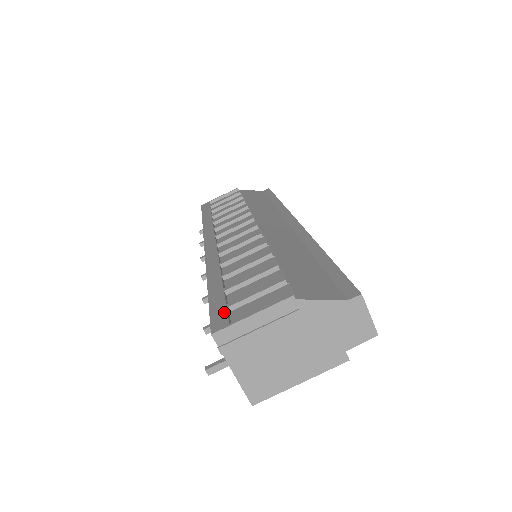
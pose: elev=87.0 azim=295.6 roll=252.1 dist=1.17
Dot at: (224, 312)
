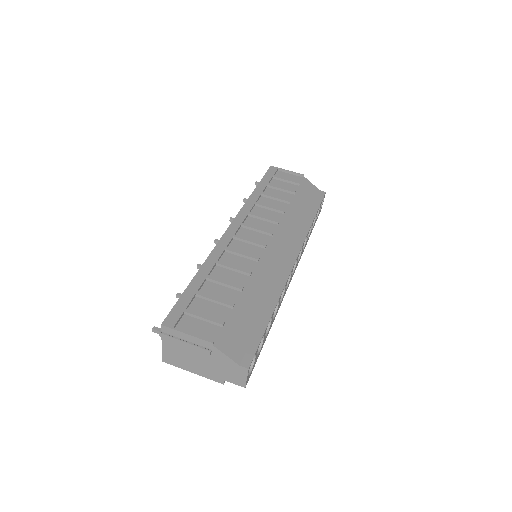
Dot at: (180, 314)
